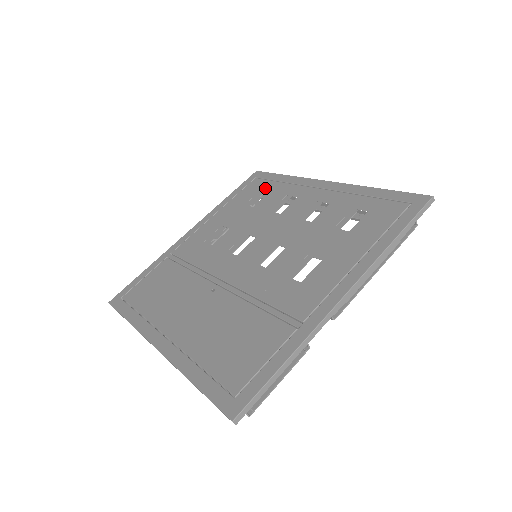
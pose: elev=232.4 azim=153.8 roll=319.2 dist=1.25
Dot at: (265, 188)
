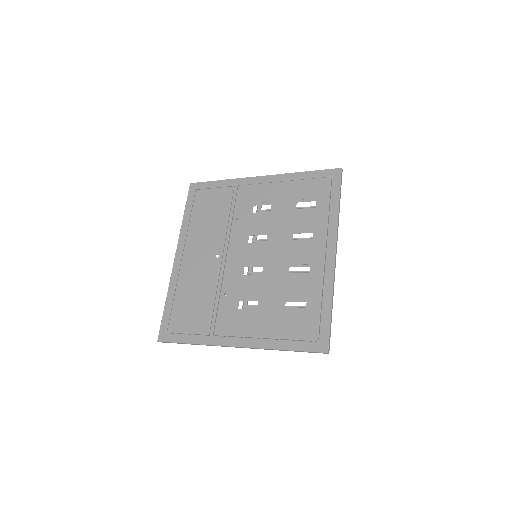
Dot at: (319, 201)
